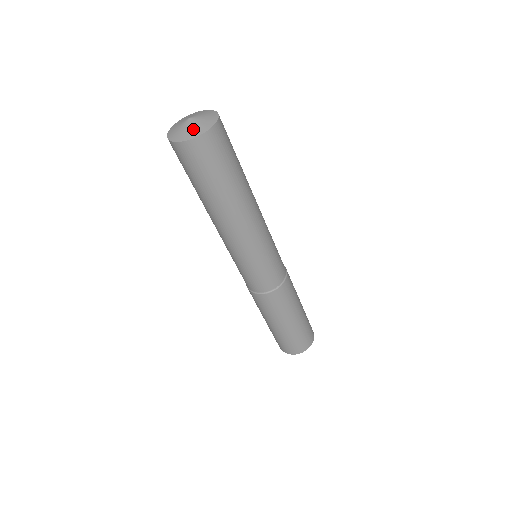
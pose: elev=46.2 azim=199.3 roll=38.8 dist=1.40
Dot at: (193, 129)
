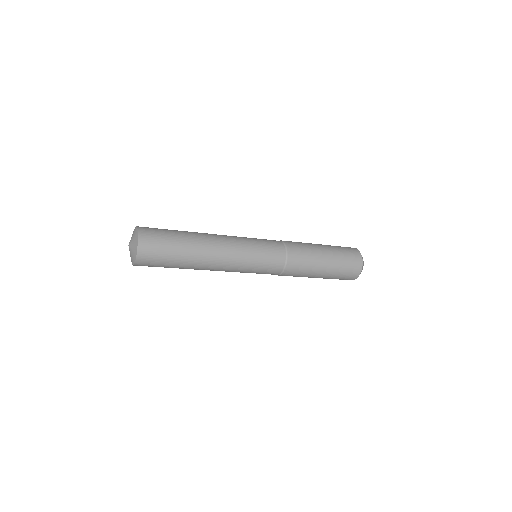
Dot at: (132, 256)
